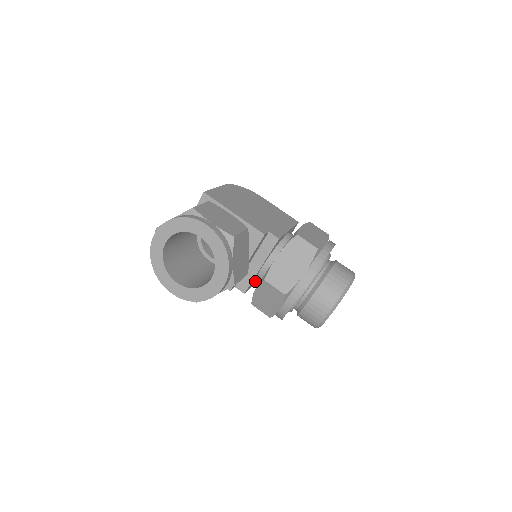
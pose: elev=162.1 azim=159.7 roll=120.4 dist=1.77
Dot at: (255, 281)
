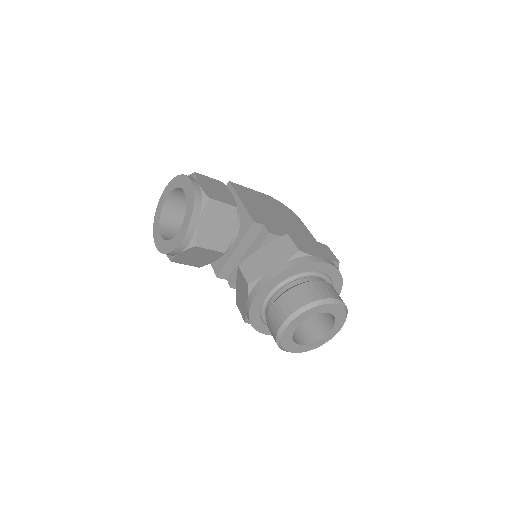
Dot at: occluded
